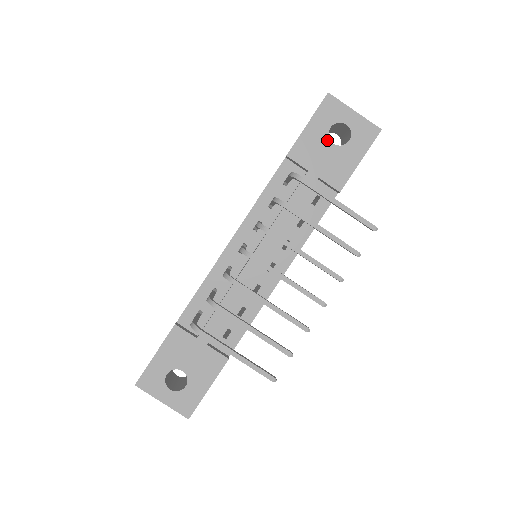
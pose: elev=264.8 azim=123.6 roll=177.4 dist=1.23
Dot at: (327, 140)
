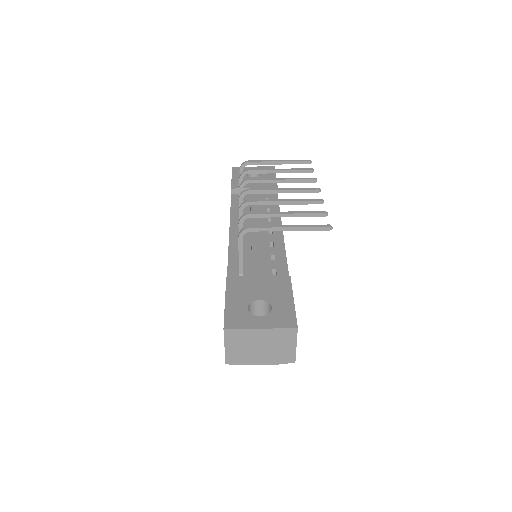
Dot at: (249, 177)
